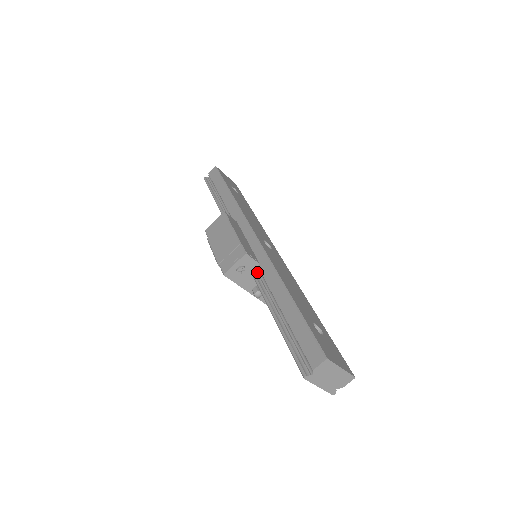
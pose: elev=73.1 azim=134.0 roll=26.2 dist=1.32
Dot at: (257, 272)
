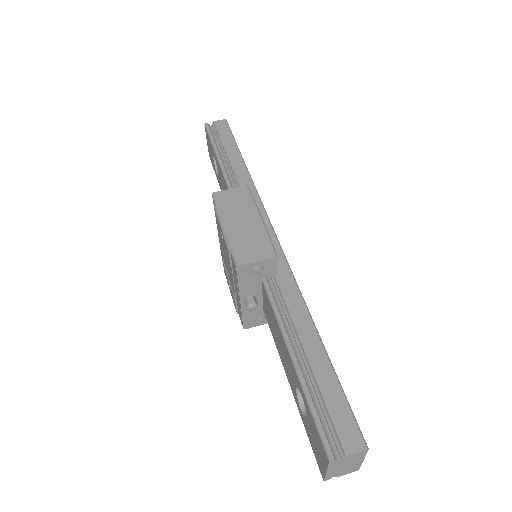
Dot at: (270, 282)
